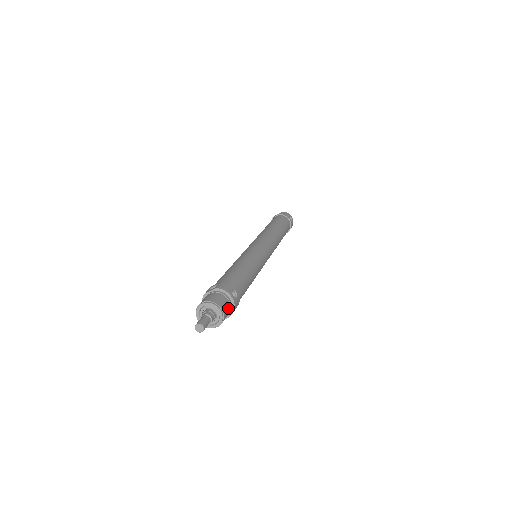
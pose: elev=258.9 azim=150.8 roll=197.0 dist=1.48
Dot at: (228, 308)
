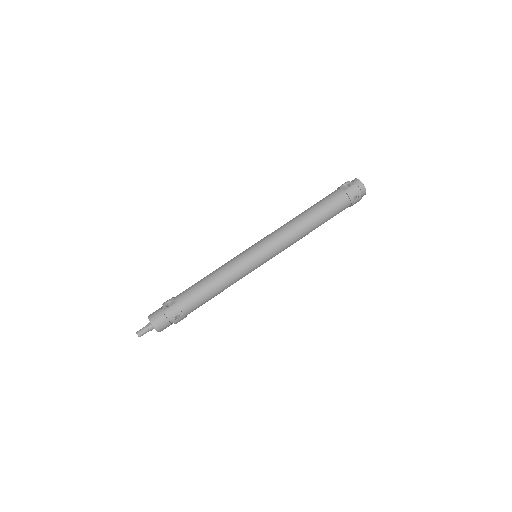
Dot at: (167, 326)
